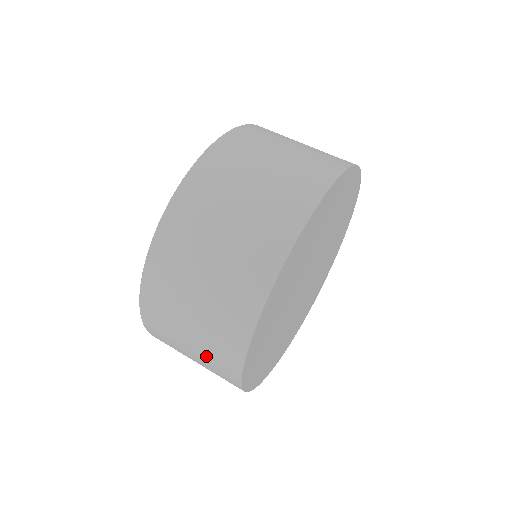
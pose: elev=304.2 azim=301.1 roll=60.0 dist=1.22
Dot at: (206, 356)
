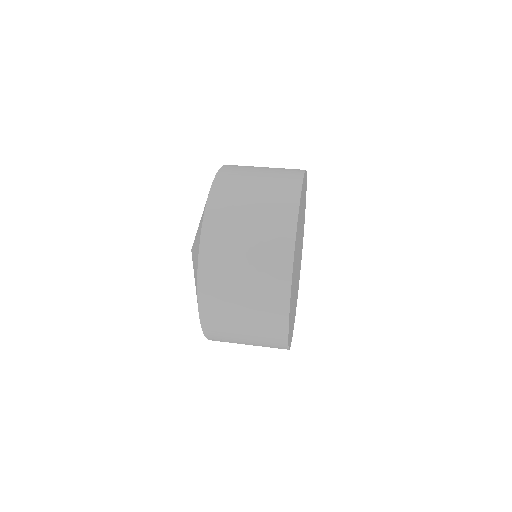
Dot at: (259, 337)
